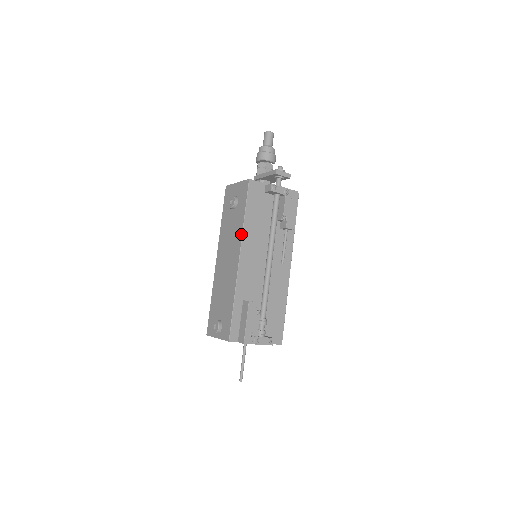
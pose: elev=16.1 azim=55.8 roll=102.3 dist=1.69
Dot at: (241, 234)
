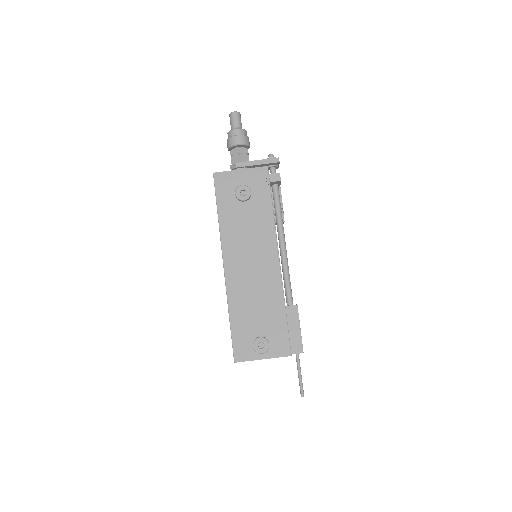
Dot at: (274, 230)
